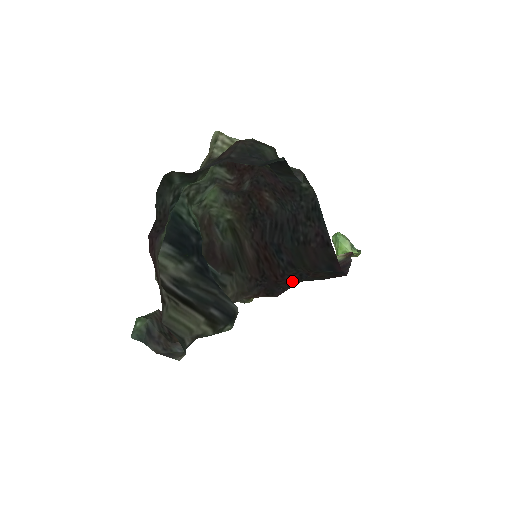
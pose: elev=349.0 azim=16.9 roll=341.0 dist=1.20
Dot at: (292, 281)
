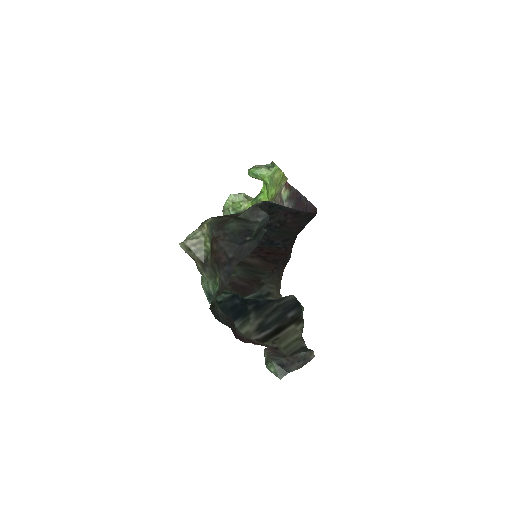
Dot at: (292, 245)
